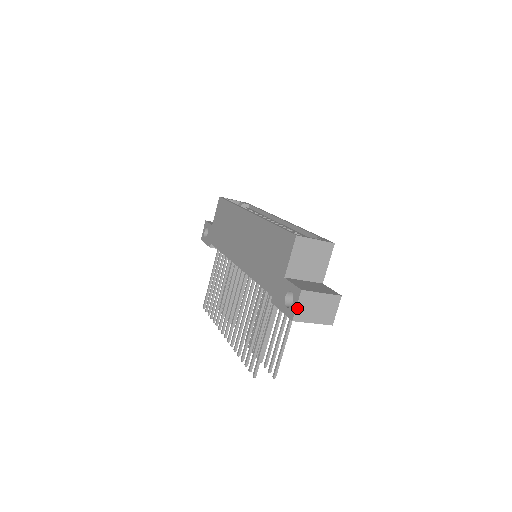
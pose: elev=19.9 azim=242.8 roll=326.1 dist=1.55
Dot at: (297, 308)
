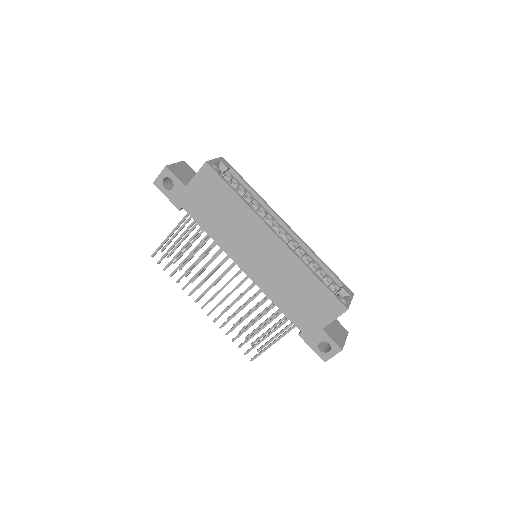
Dot at: occluded
